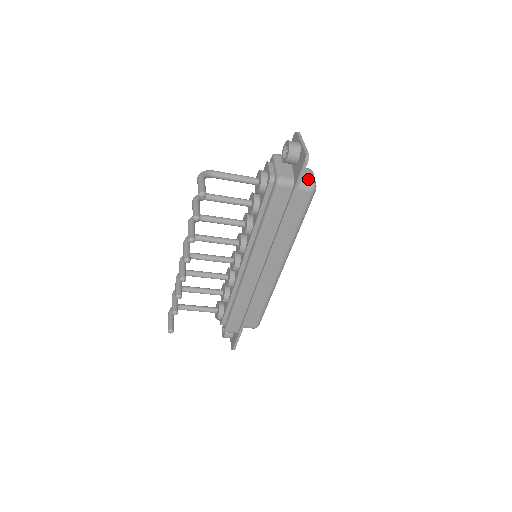
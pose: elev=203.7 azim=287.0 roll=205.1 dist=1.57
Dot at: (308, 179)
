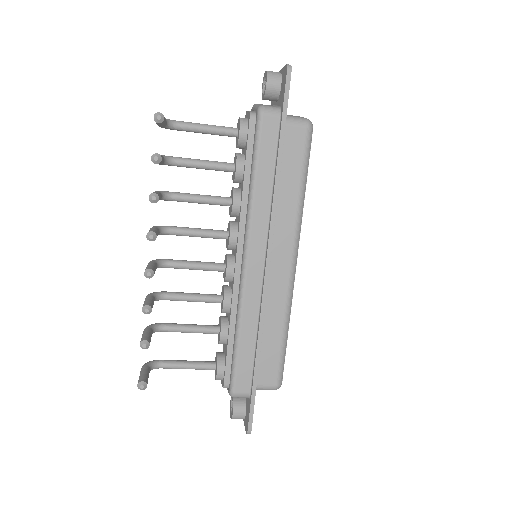
Dot at: (300, 117)
